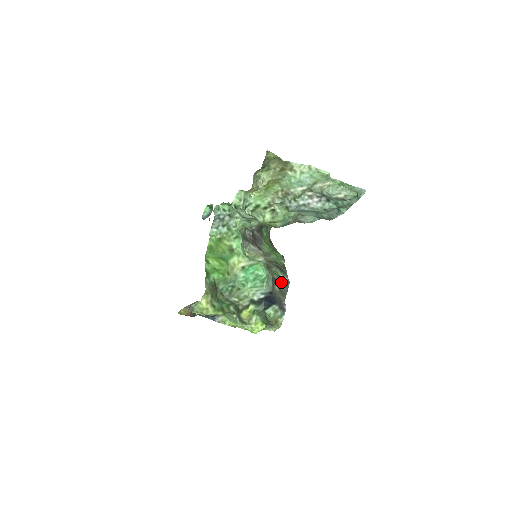
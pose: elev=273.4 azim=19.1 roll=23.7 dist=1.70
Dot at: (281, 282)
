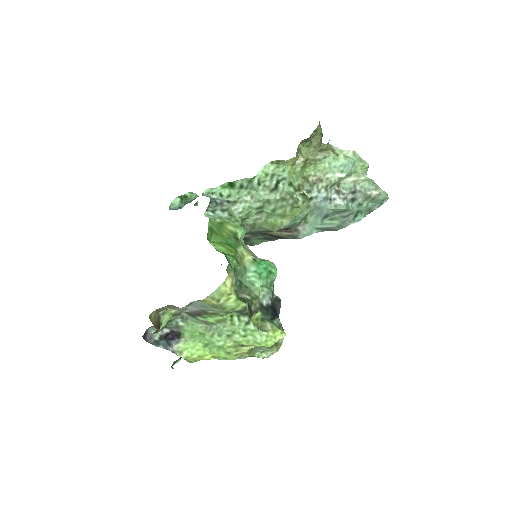
Dot at: (273, 297)
